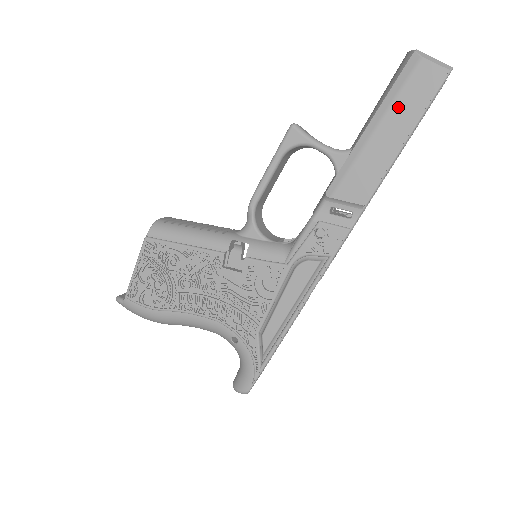
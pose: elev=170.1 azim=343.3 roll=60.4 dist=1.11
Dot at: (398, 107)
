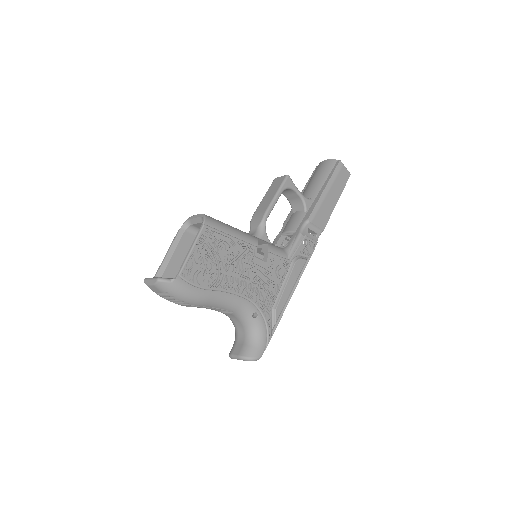
Dot at: (336, 183)
